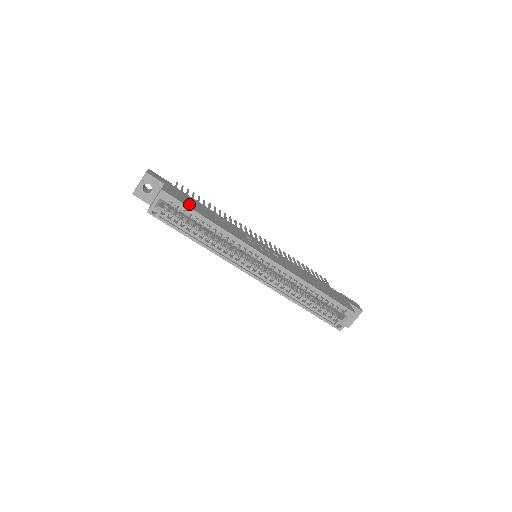
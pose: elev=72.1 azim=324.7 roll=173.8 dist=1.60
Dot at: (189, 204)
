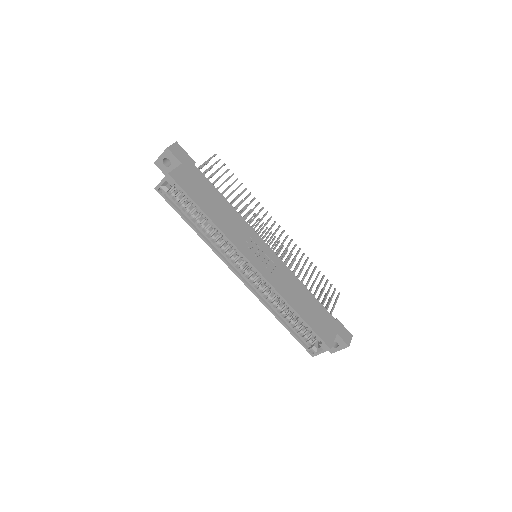
Dot at: (194, 192)
